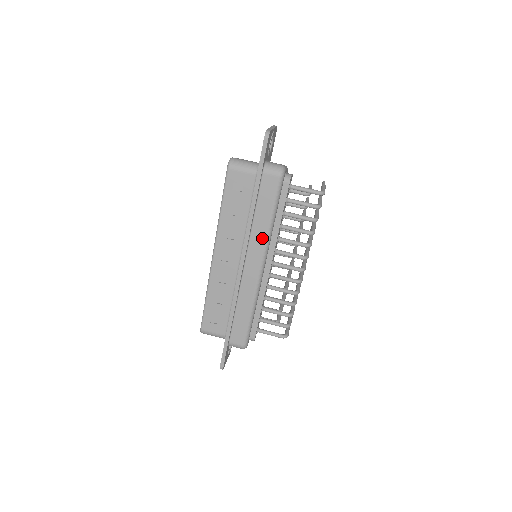
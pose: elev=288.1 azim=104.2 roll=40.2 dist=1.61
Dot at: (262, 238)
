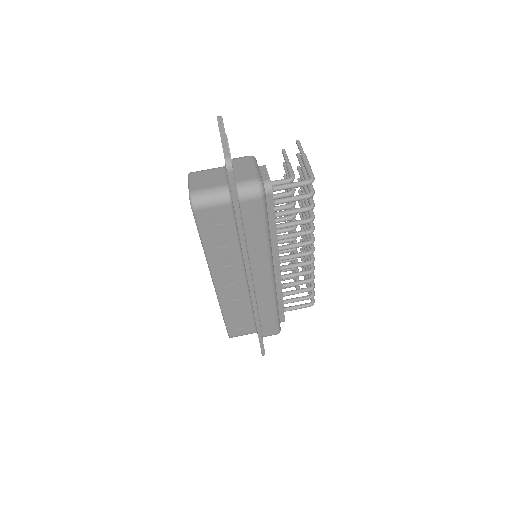
Dot at: (263, 255)
